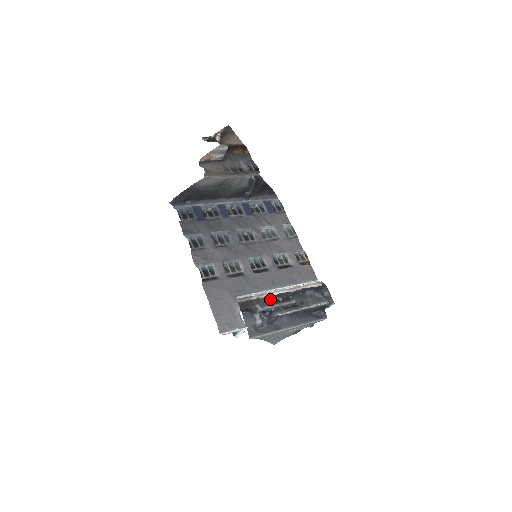
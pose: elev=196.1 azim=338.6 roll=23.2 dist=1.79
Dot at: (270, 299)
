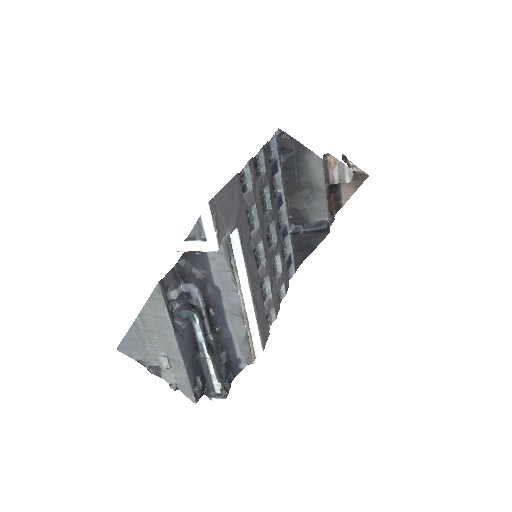
Dot at: (211, 297)
